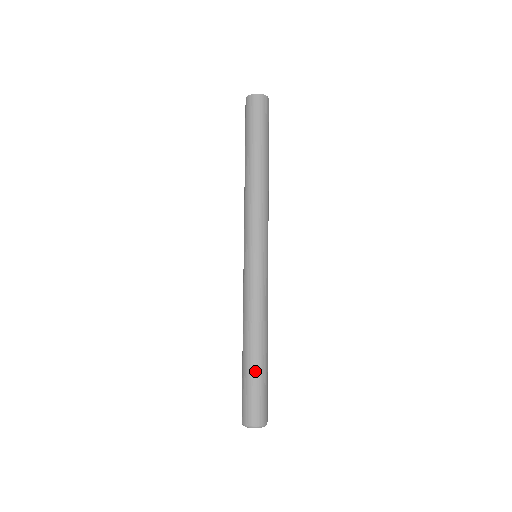
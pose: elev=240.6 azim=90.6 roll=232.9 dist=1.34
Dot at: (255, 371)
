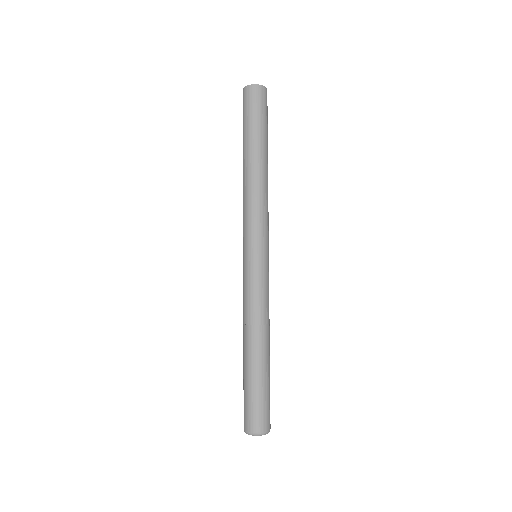
Dot at: (256, 377)
